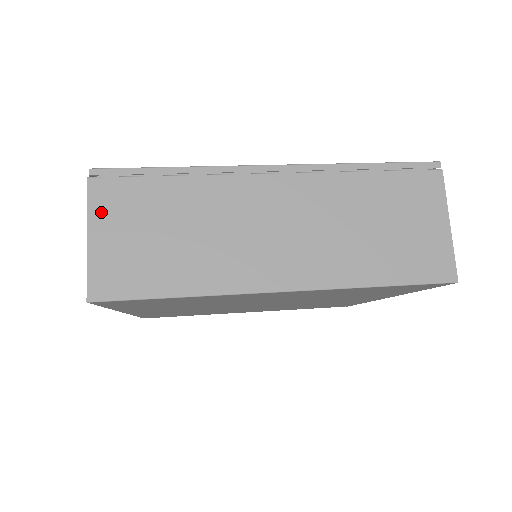
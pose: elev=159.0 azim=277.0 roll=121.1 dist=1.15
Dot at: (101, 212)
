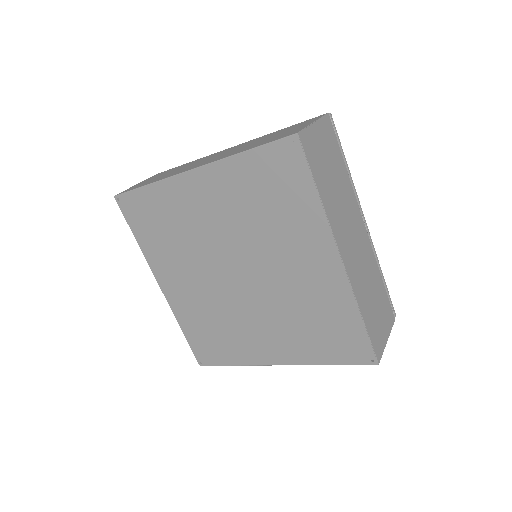
Dot at: occluded
